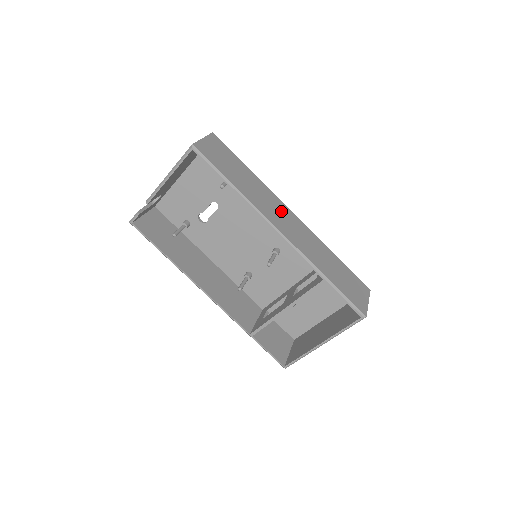
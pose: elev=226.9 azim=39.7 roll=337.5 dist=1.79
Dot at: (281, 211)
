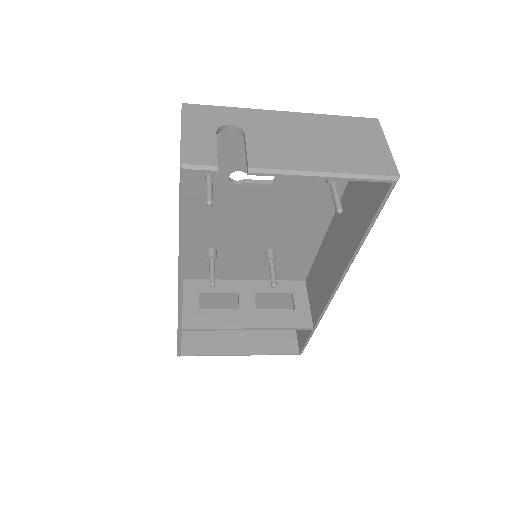
Dot at: occluded
